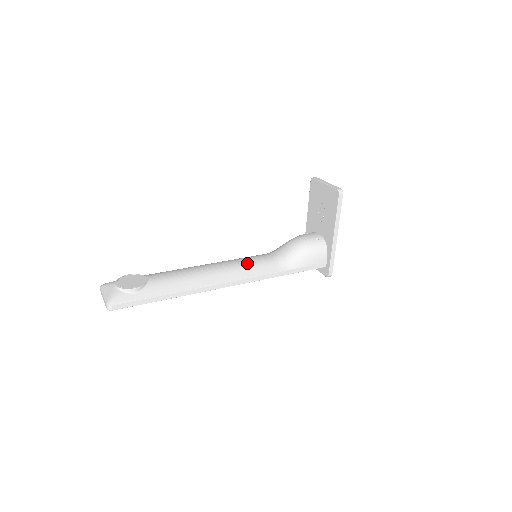
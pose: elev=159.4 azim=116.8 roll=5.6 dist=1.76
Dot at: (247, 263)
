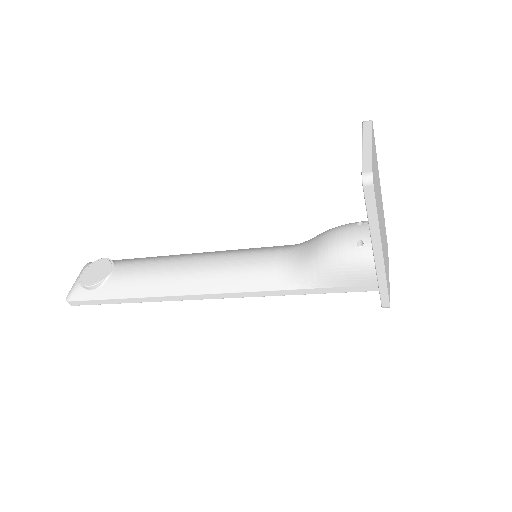
Dot at: (237, 267)
